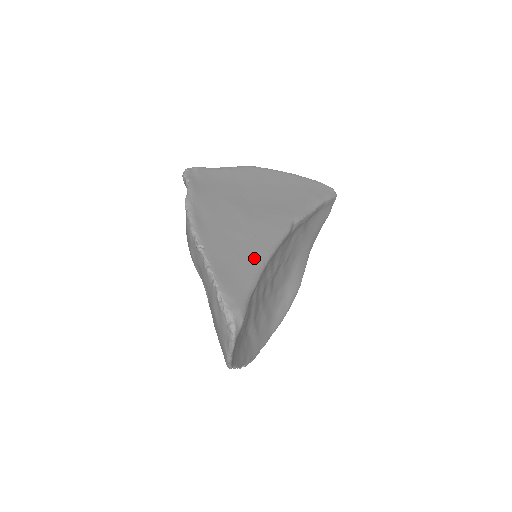
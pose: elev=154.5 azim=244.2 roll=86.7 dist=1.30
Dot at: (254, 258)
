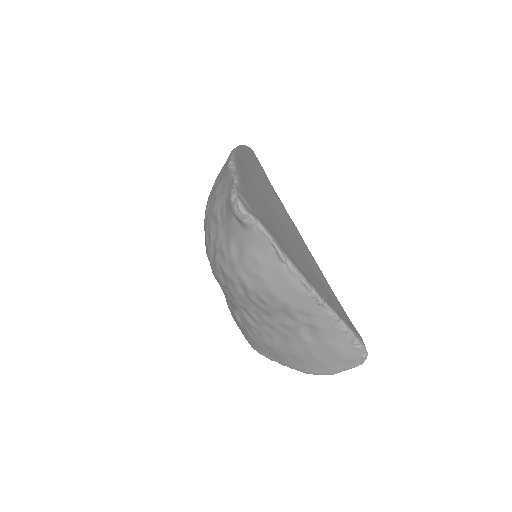
Dot at: (325, 282)
